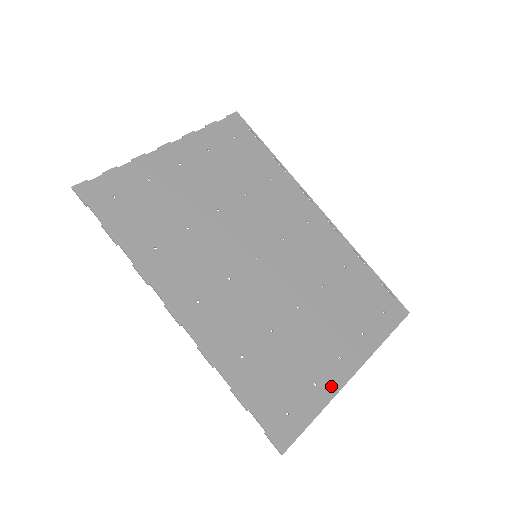
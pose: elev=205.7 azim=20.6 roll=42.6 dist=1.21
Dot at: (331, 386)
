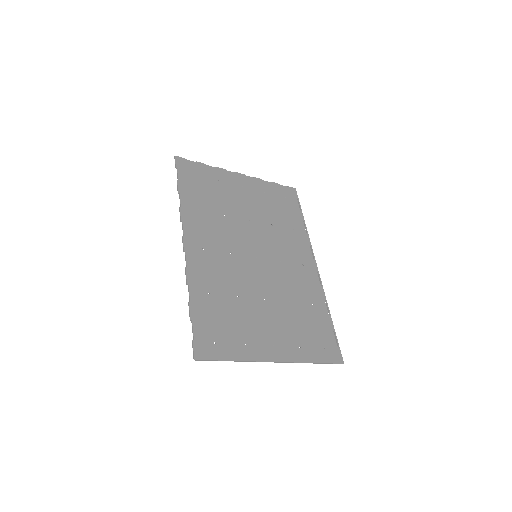
Dot at: (256, 354)
